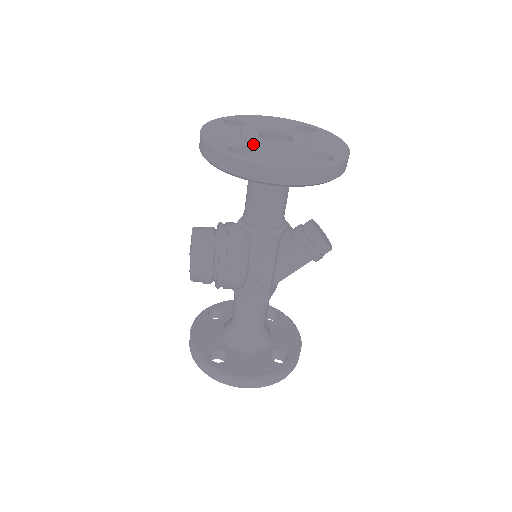
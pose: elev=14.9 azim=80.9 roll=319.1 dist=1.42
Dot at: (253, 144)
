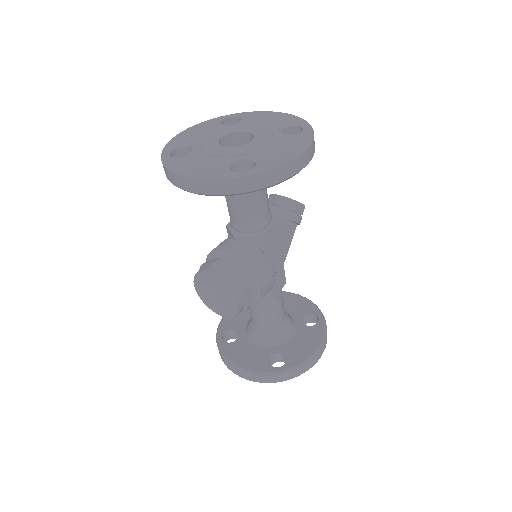
Dot at: (240, 155)
